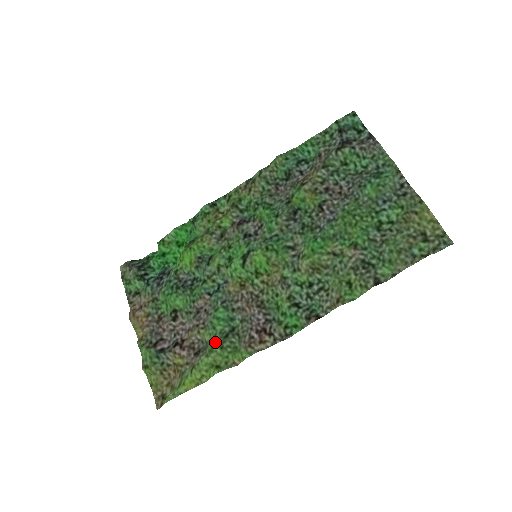
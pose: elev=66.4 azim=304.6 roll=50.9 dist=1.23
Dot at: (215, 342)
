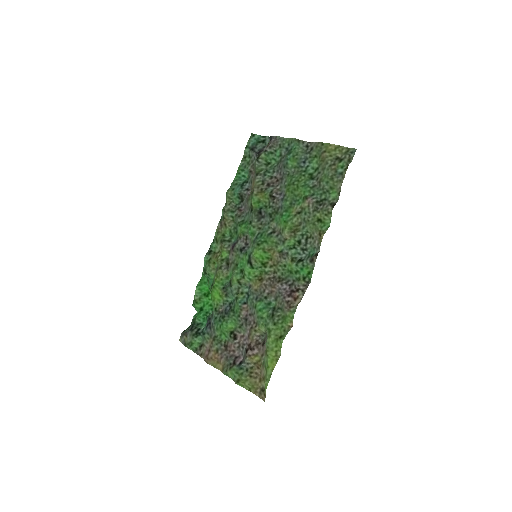
Dot at: (268, 324)
